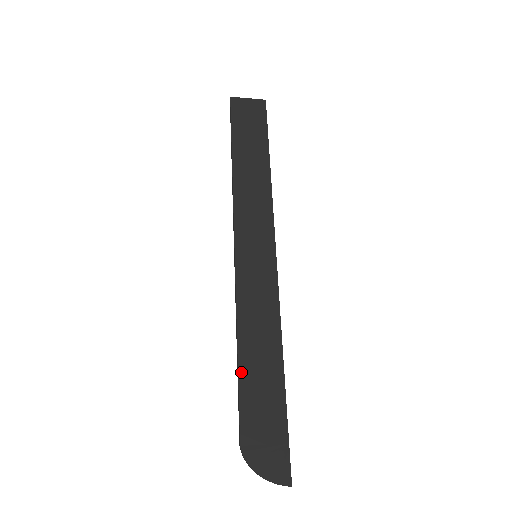
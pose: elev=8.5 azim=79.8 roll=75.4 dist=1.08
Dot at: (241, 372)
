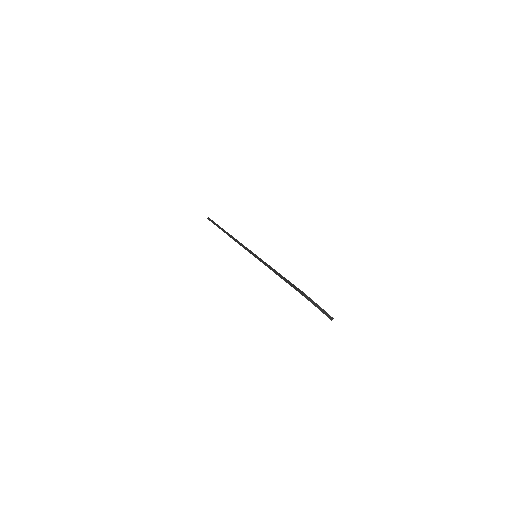
Dot at: (280, 274)
